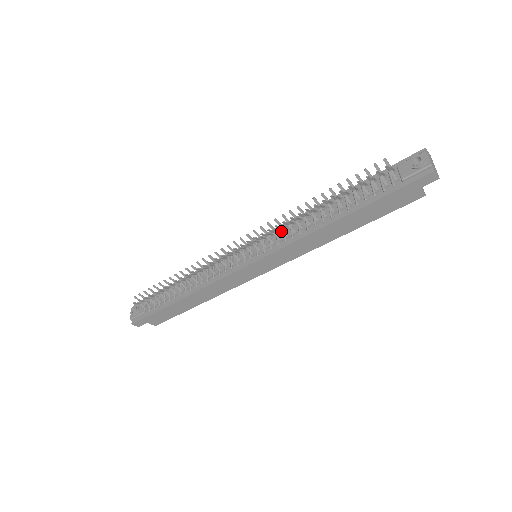
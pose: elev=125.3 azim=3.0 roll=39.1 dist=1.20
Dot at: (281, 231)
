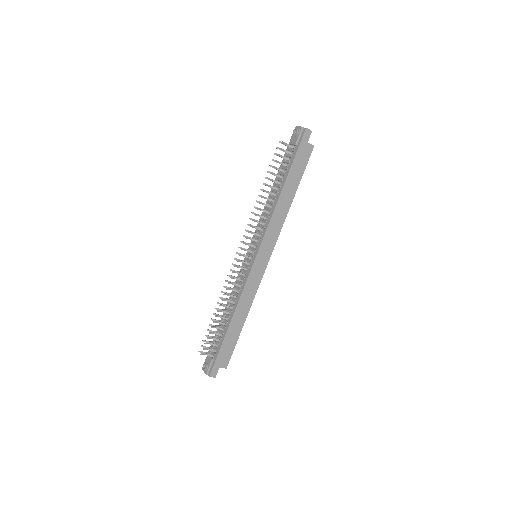
Dot at: (259, 227)
